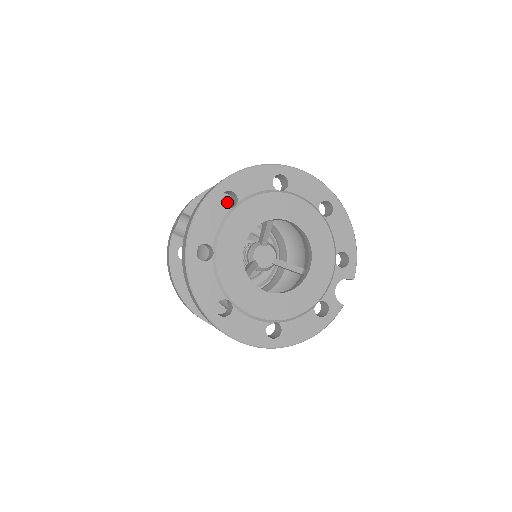
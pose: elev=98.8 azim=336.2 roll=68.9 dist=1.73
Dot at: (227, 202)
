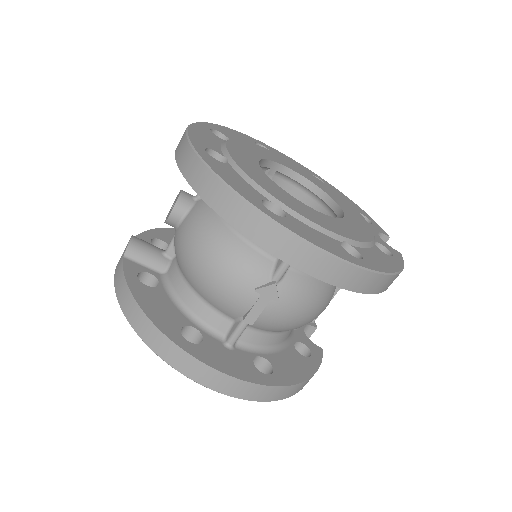
Dot at: occluded
